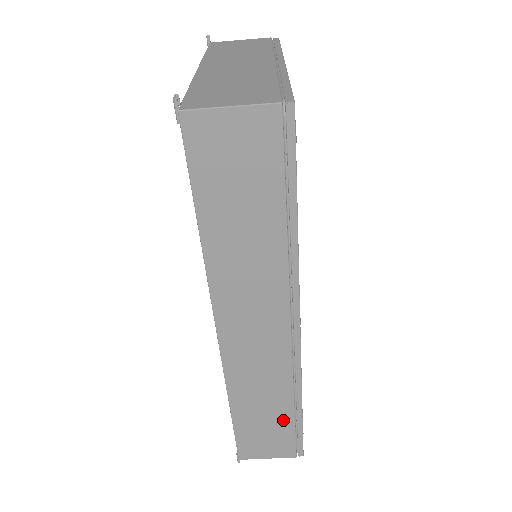
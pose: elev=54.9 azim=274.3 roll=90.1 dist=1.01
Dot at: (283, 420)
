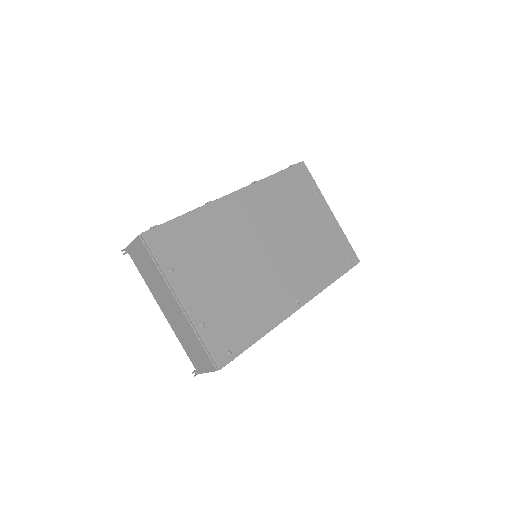
Dot at: occluded
